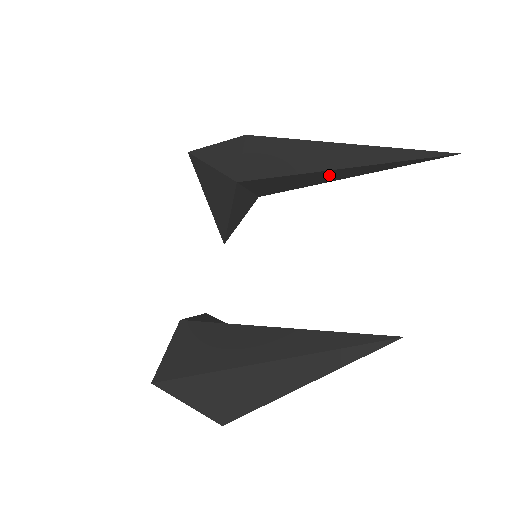
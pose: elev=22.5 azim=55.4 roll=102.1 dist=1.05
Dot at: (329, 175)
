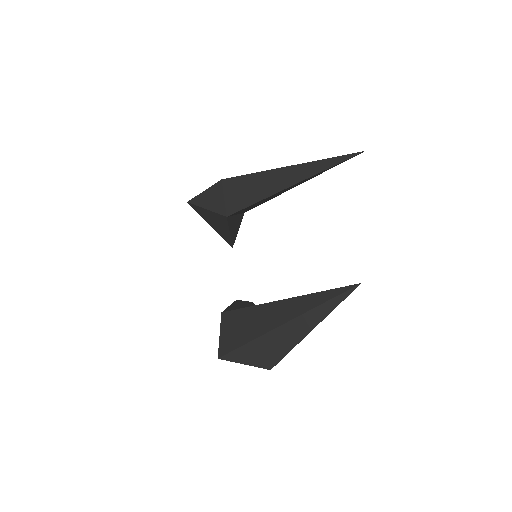
Dot at: (285, 190)
